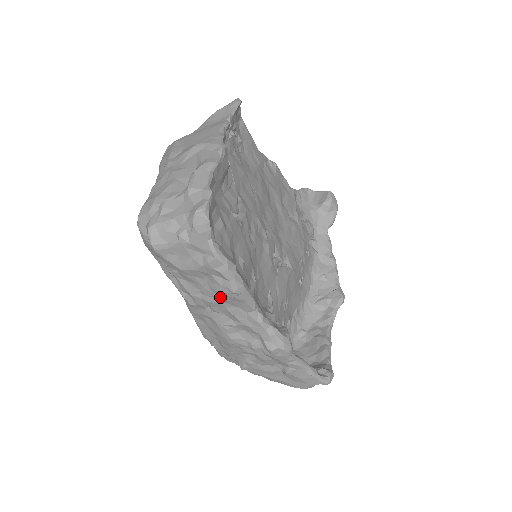
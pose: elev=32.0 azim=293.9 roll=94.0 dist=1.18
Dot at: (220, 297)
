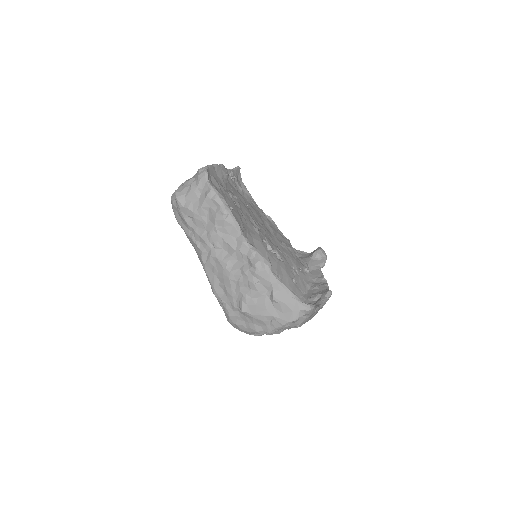
Dot at: (217, 226)
